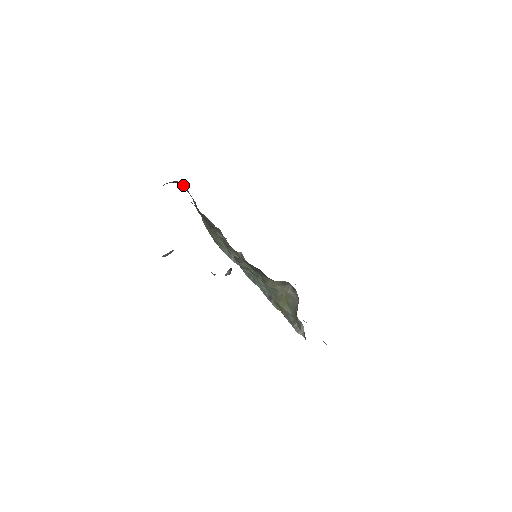
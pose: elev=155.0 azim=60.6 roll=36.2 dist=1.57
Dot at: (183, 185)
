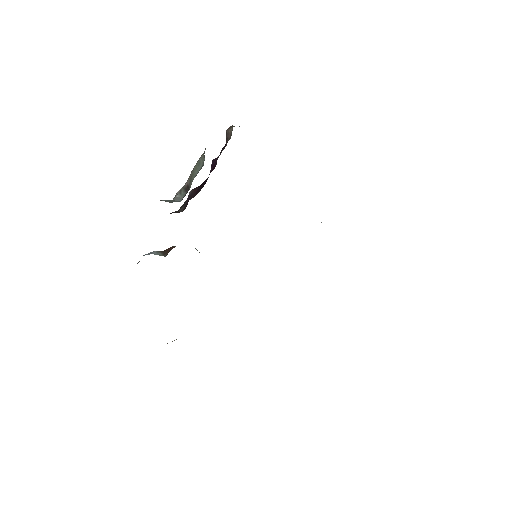
Dot at: occluded
